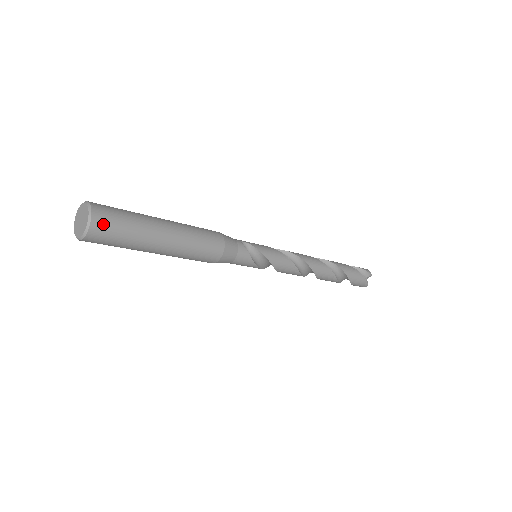
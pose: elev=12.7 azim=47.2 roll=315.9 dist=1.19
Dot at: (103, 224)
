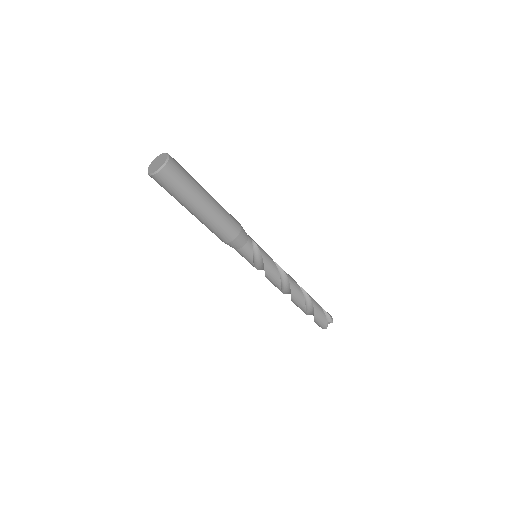
Dot at: (171, 172)
